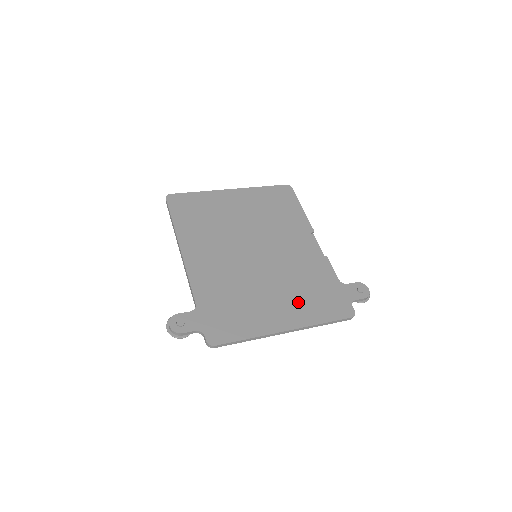
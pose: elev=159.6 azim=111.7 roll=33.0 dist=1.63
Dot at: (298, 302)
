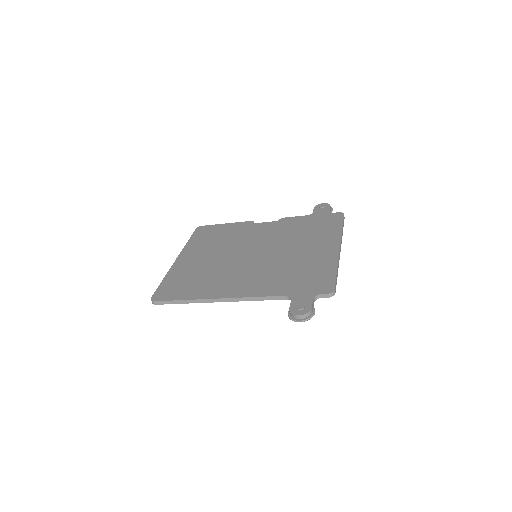
Dot at: (316, 238)
